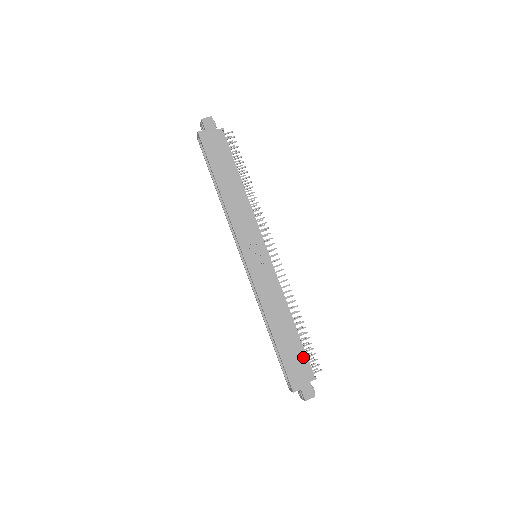
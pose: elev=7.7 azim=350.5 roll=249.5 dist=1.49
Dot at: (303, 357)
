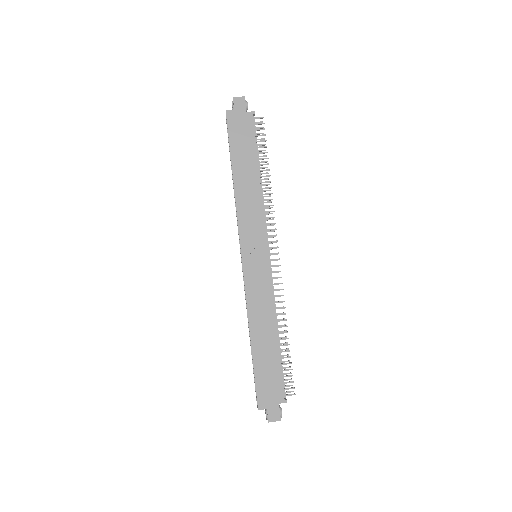
Dot at: (278, 376)
